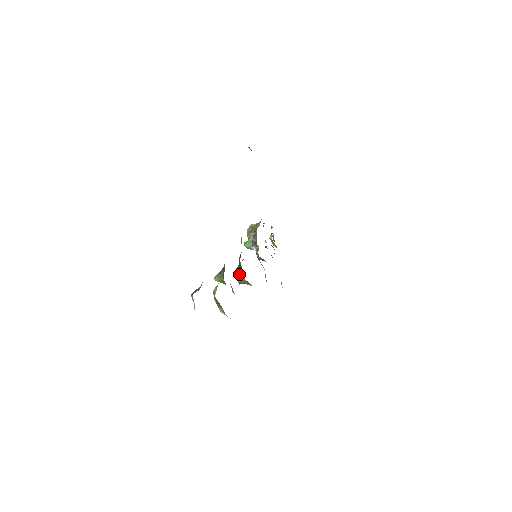
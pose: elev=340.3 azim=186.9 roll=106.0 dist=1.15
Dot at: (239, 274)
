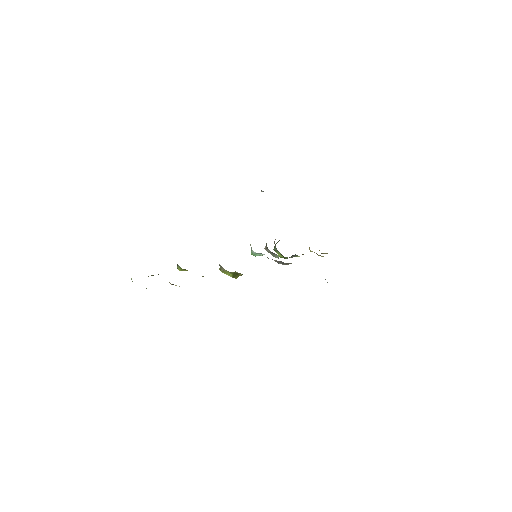
Dot at: (220, 267)
